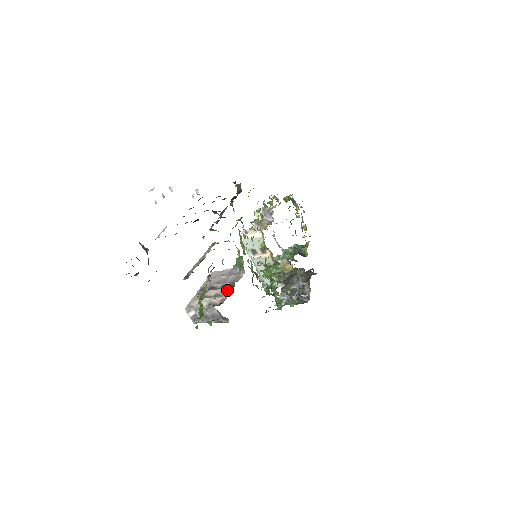
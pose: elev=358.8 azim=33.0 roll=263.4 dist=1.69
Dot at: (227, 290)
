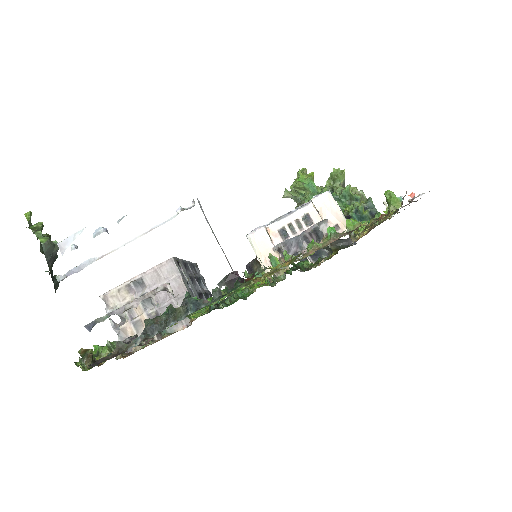
Dot at: occluded
